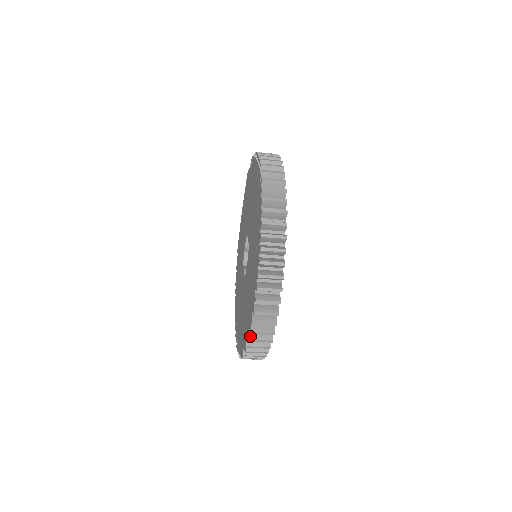
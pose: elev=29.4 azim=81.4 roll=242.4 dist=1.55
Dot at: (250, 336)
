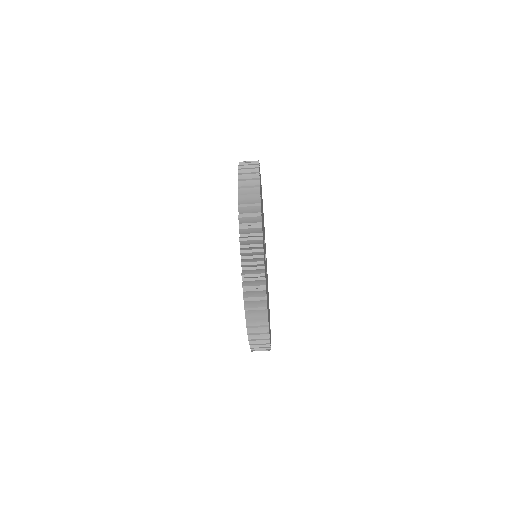
Dot at: (239, 205)
